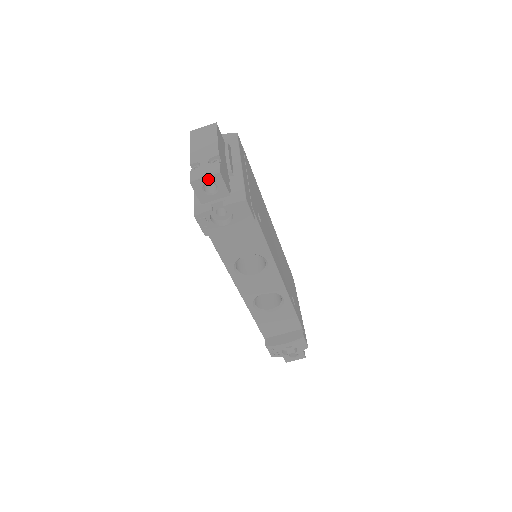
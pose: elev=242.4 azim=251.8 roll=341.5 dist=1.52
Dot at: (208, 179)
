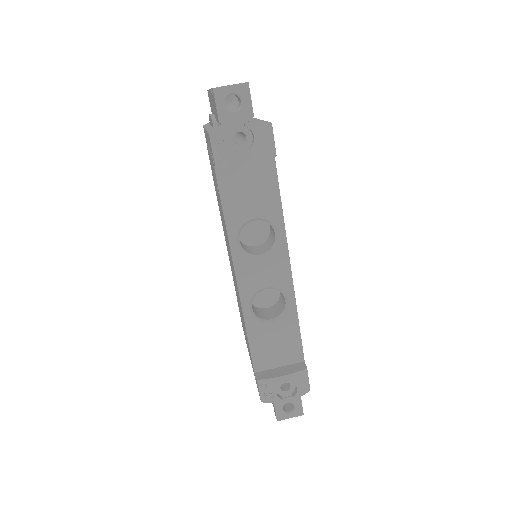
Dot at: (234, 88)
